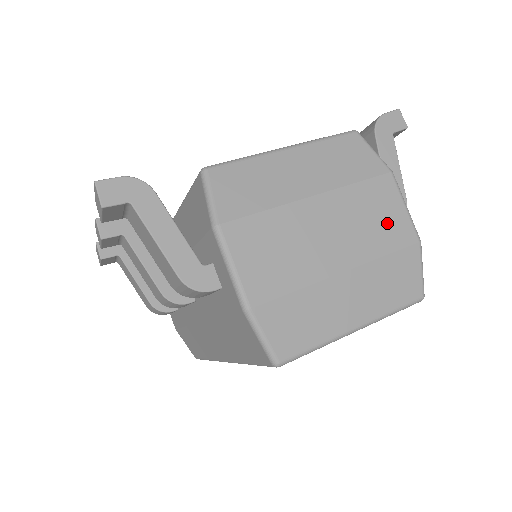
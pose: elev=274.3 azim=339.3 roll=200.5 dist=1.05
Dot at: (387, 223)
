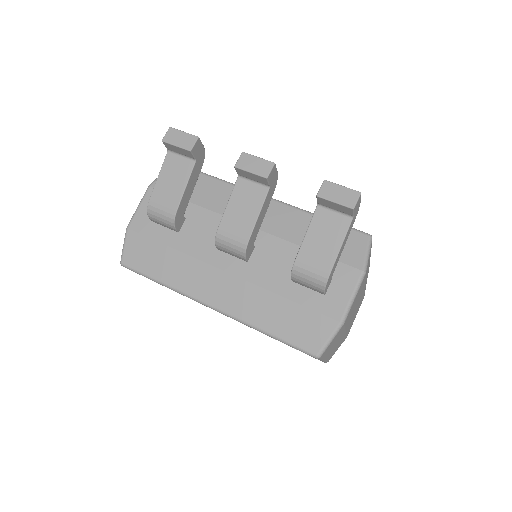
Dot at: occluded
